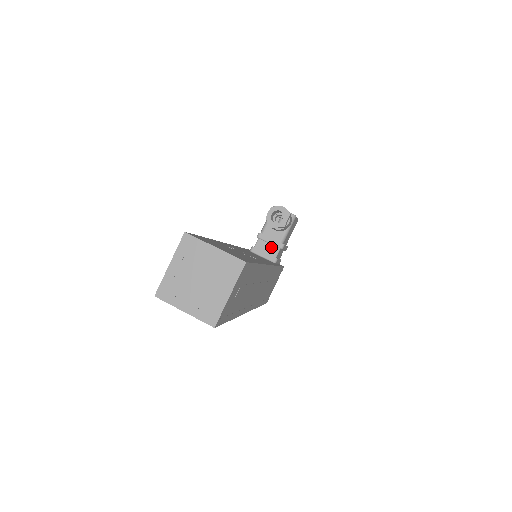
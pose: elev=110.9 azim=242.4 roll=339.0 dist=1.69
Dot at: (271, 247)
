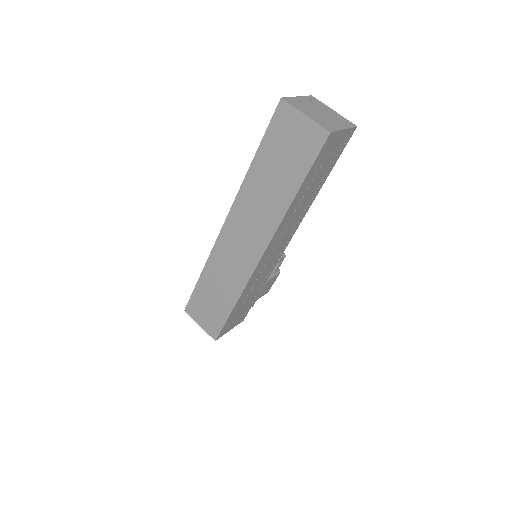
Dot at: occluded
